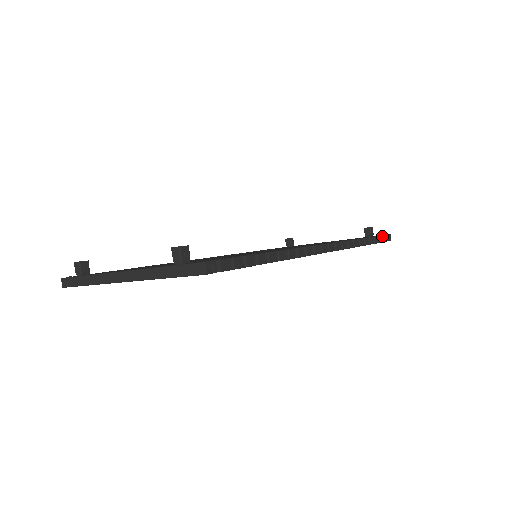
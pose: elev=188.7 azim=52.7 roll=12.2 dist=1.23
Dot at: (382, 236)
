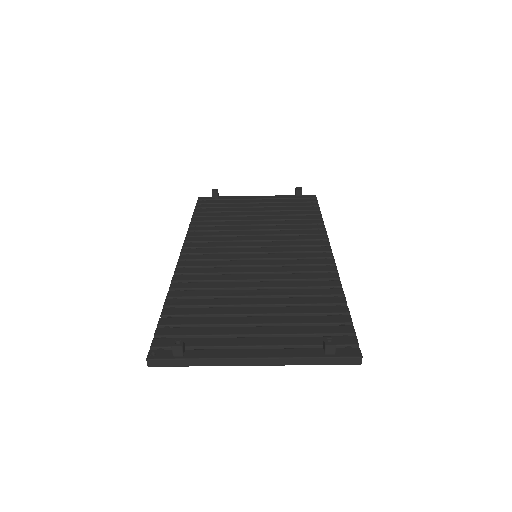
Dot at: (317, 202)
